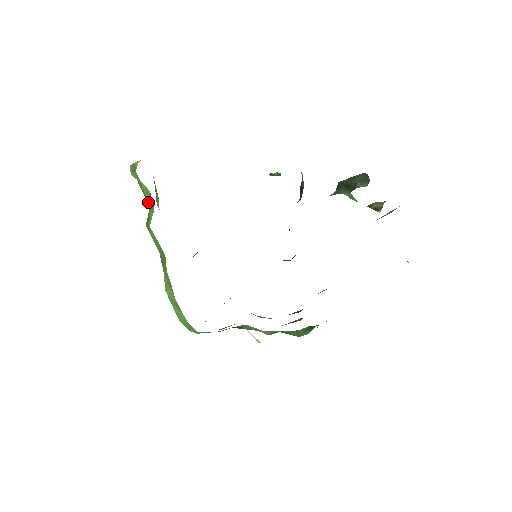
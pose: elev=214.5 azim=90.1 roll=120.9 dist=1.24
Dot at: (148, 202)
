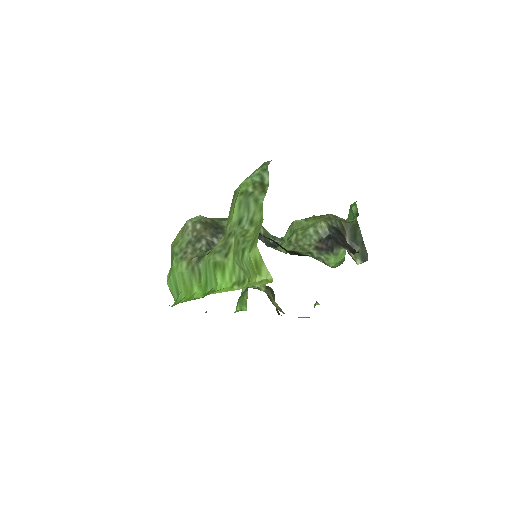
Dot at: (236, 261)
